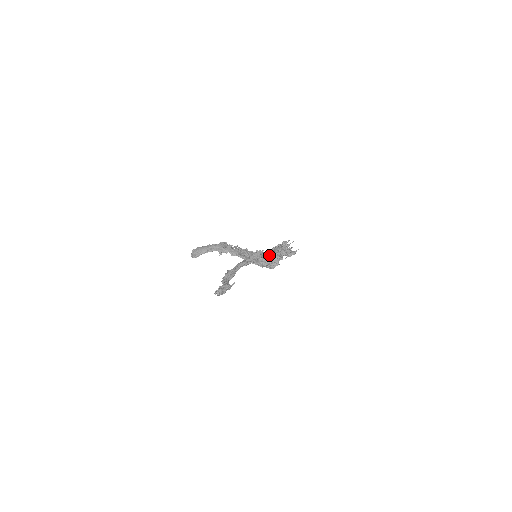
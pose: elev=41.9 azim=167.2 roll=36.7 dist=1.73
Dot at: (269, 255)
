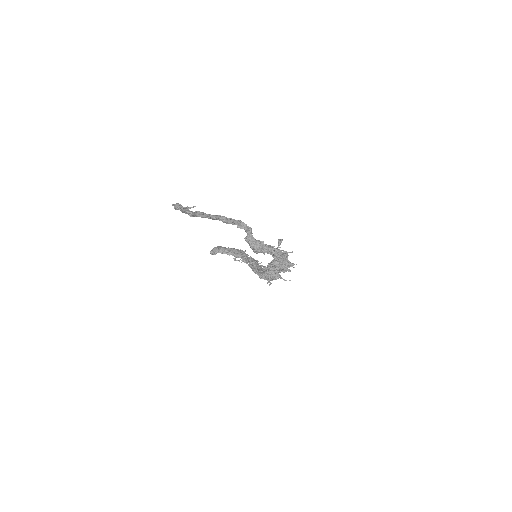
Dot at: occluded
